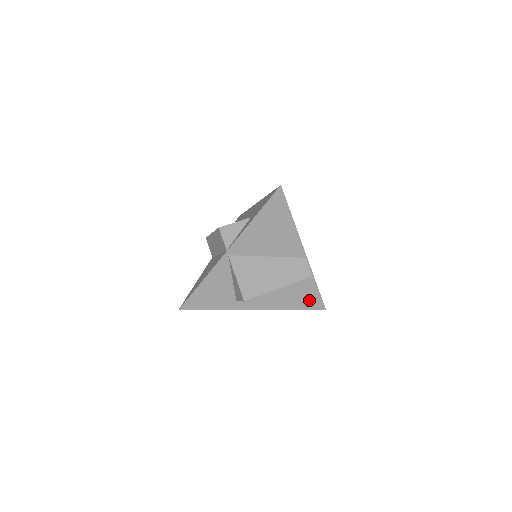
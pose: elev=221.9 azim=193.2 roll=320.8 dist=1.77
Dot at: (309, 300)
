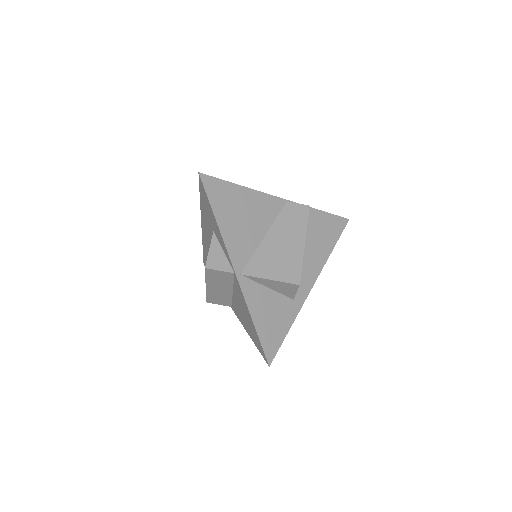
Dot at: (331, 228)
